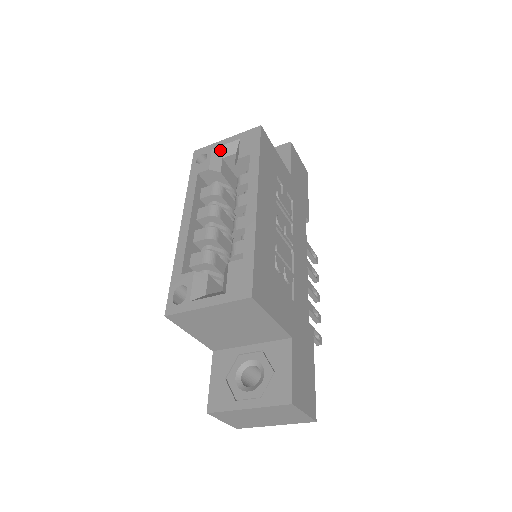
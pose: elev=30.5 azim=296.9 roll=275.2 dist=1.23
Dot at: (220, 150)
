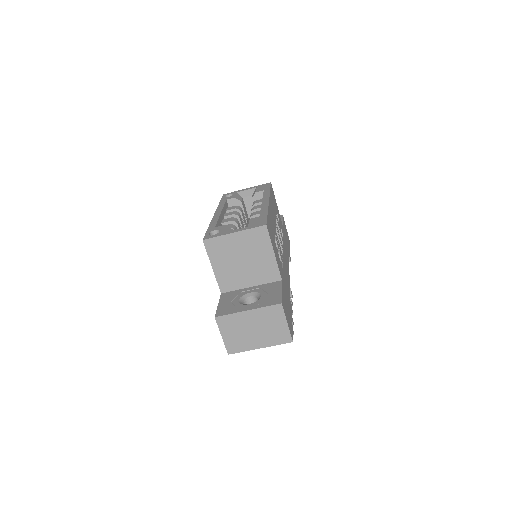
Dot at: (242, 193)
